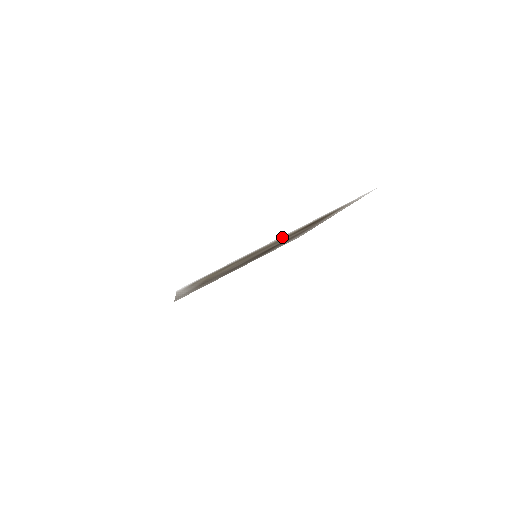
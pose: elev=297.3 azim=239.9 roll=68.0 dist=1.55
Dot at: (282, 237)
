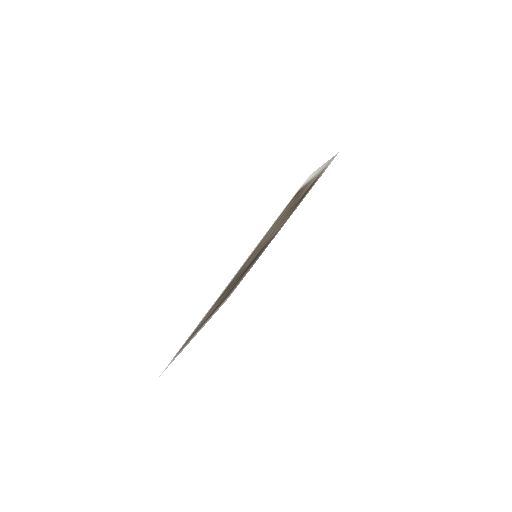
Dot at: occluded
